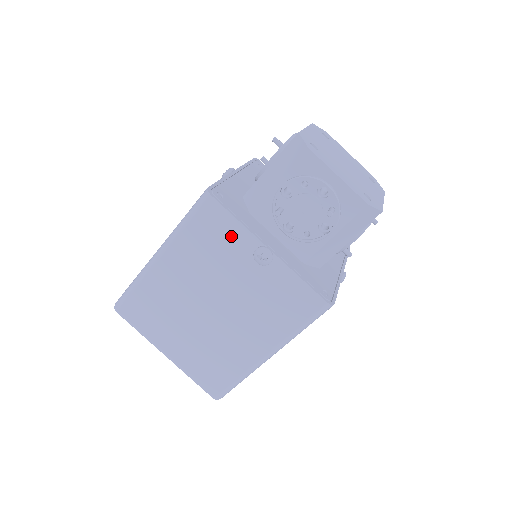
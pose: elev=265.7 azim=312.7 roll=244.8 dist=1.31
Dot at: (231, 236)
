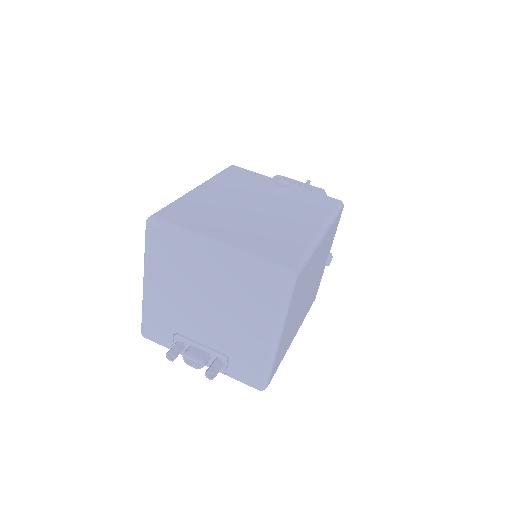
Dot at: (255, 178)
